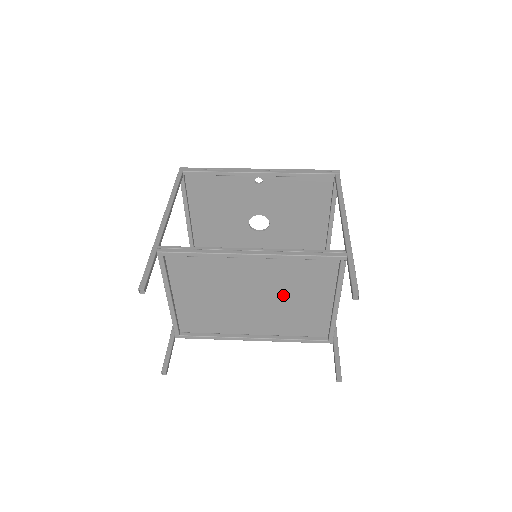
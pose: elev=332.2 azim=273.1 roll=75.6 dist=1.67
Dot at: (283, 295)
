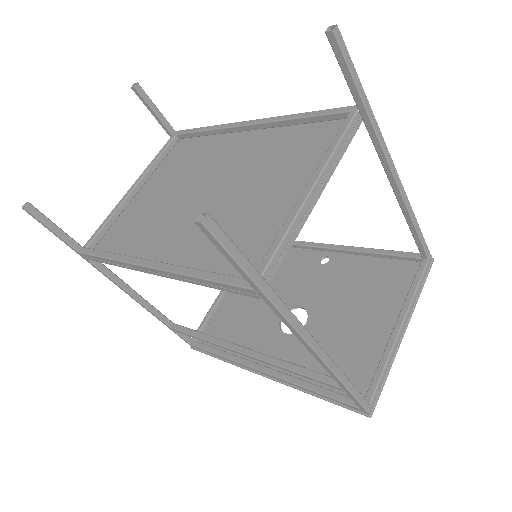
Dot at: (246, 187)
